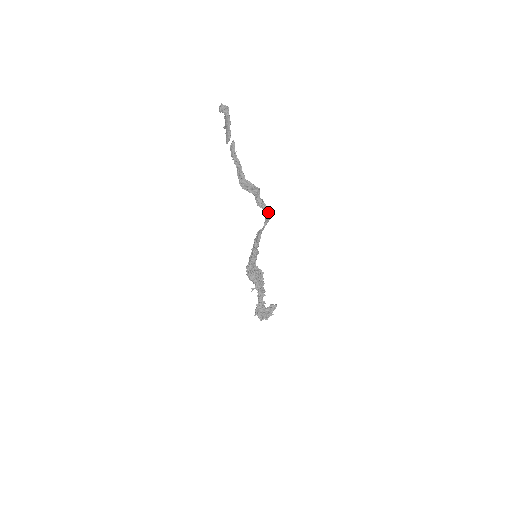
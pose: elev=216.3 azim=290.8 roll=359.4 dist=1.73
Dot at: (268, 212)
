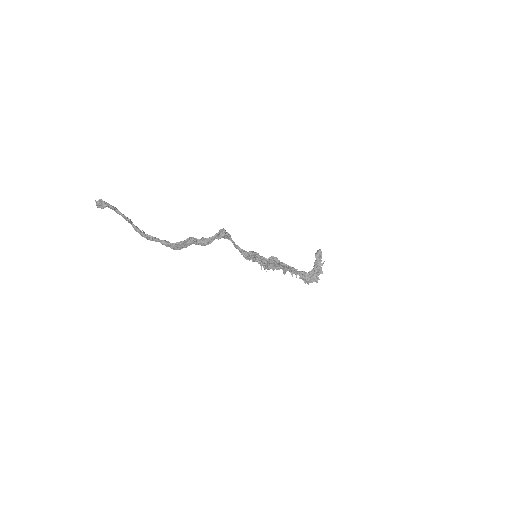
Dot at: (219, 236)
